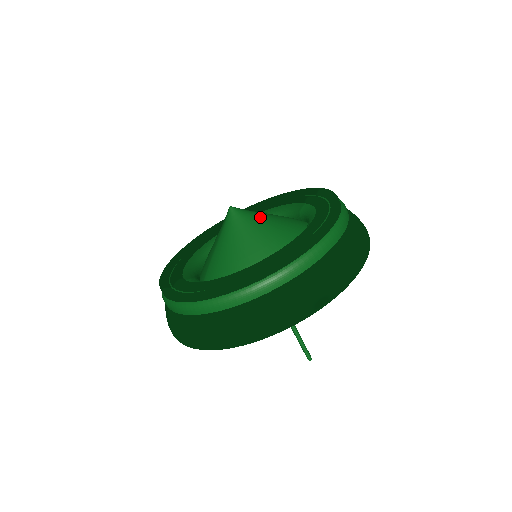
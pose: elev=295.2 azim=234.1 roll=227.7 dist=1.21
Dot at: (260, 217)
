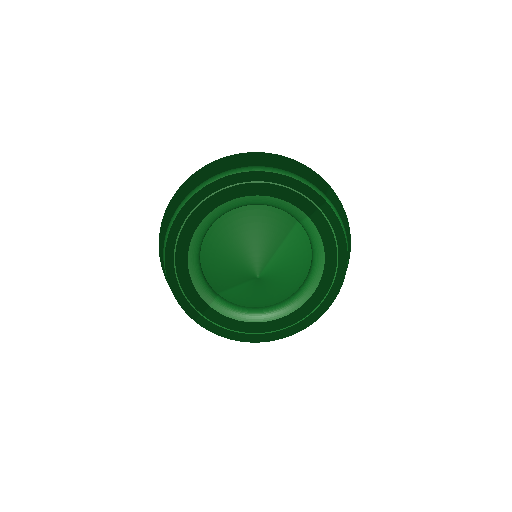
Dot at: (280, 269)
